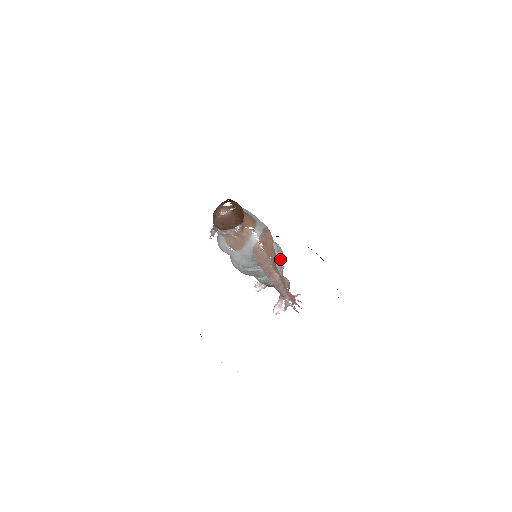
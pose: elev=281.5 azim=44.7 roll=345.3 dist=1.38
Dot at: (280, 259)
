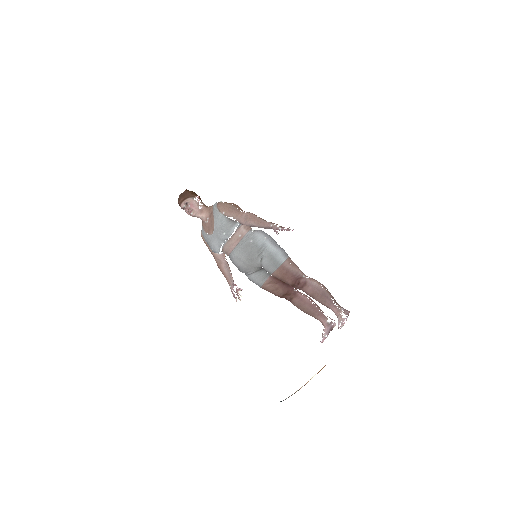
Dot at: (266, 234)
